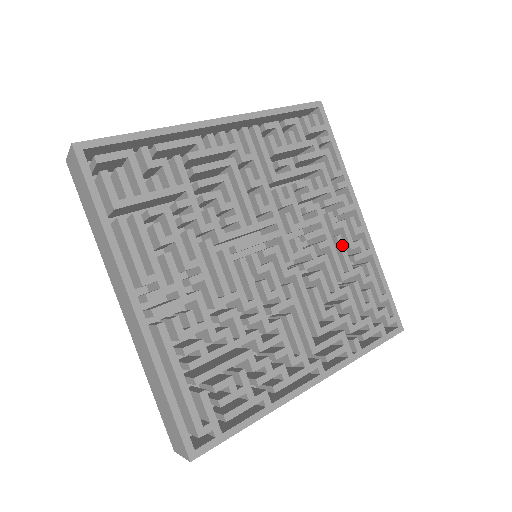
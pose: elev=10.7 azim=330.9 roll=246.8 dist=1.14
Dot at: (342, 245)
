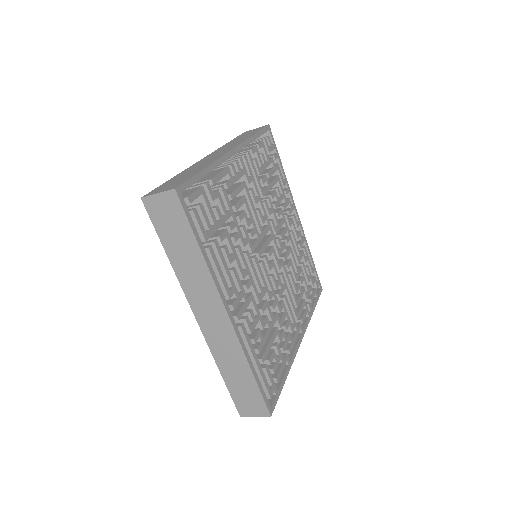
Dot at: (294, 237)
